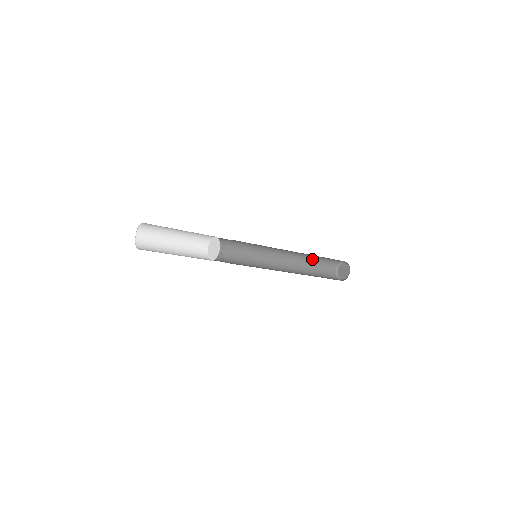
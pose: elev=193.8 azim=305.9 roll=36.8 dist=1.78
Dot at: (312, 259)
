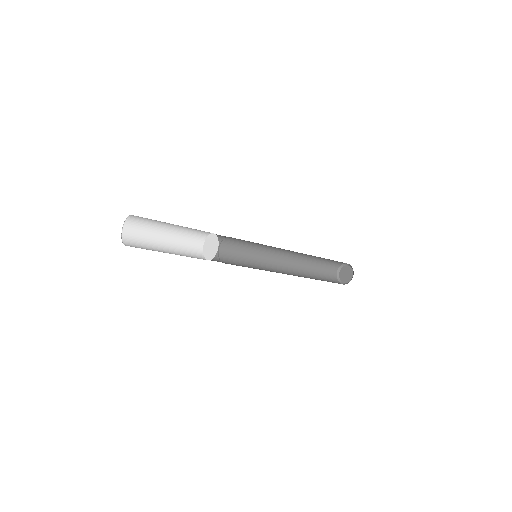
Dot at: (317, 258)
